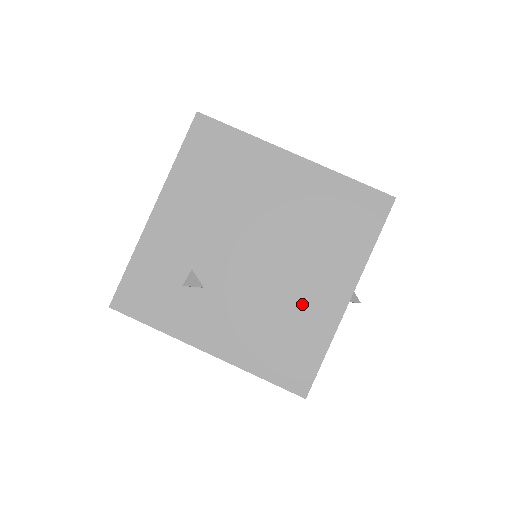
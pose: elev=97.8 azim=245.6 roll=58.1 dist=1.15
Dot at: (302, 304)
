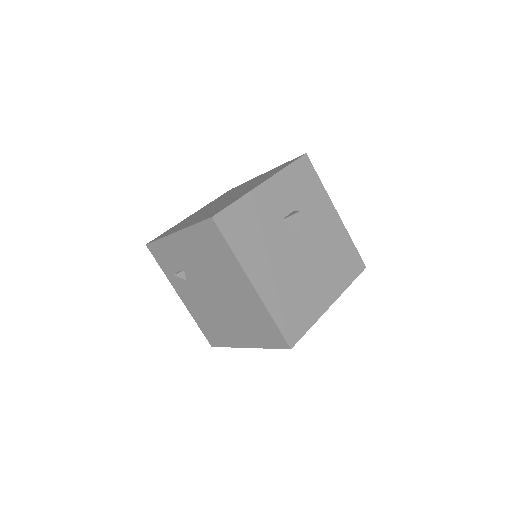
Dot at: (225, 327)
